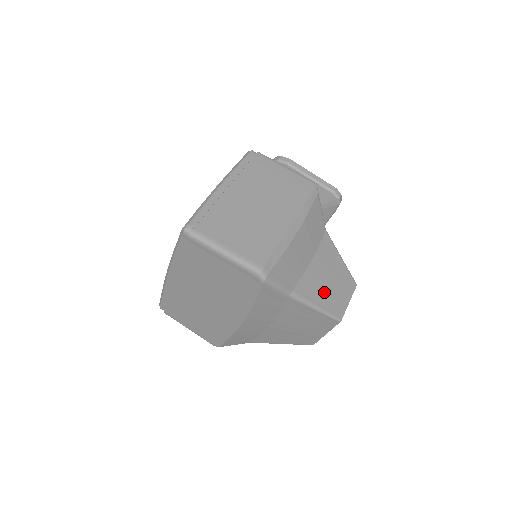
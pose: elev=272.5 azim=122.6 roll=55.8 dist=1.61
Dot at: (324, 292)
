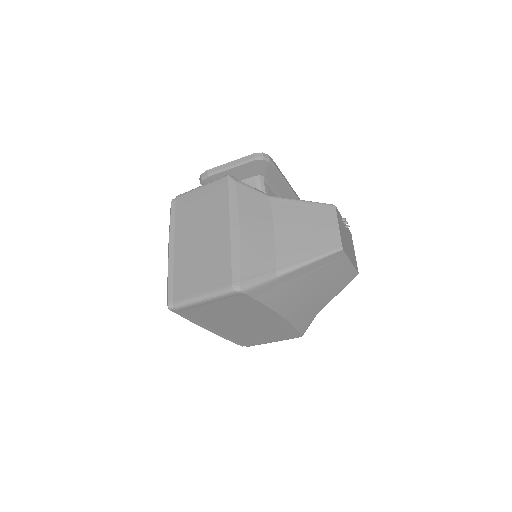
Dot at: (306, 243)
